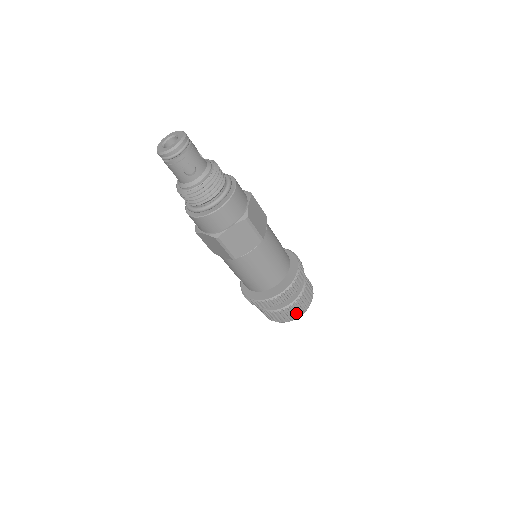
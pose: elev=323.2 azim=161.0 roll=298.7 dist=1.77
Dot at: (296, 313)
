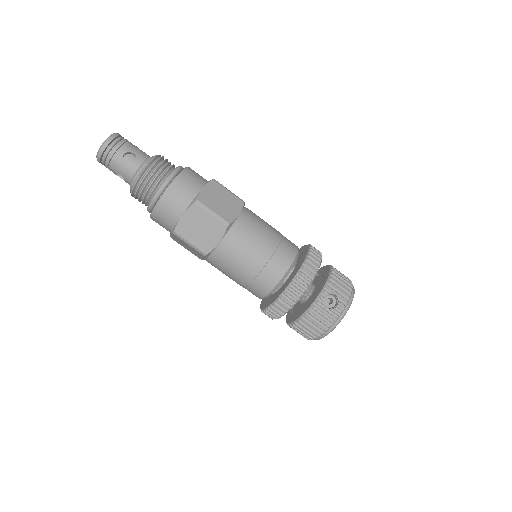
Dot at: (304, 335)
